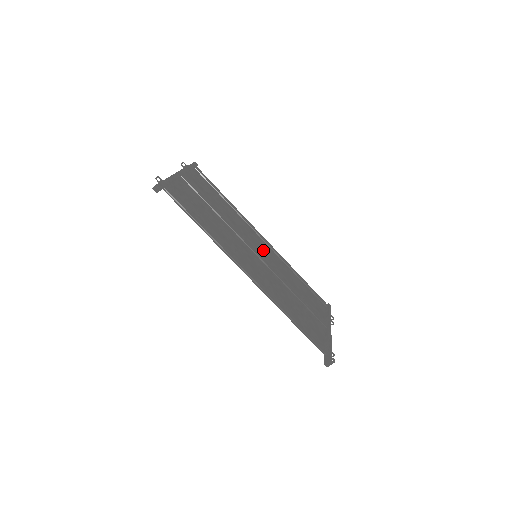
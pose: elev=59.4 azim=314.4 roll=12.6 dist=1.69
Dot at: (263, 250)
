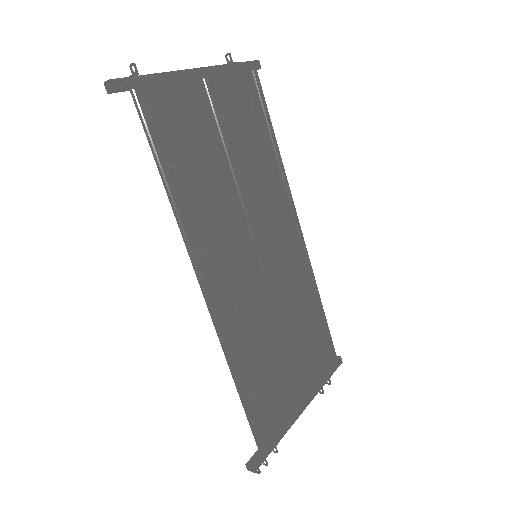
Dot at: (283, 246)
